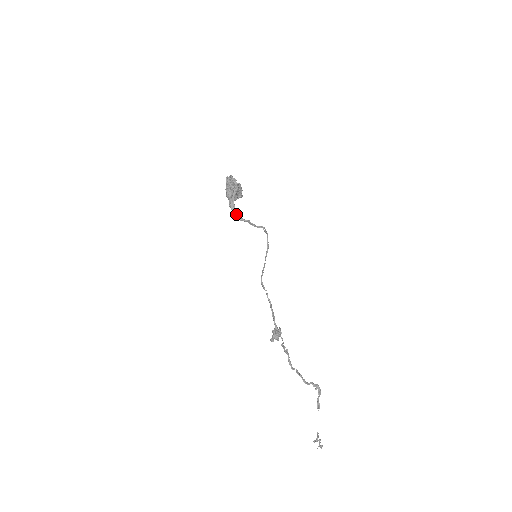
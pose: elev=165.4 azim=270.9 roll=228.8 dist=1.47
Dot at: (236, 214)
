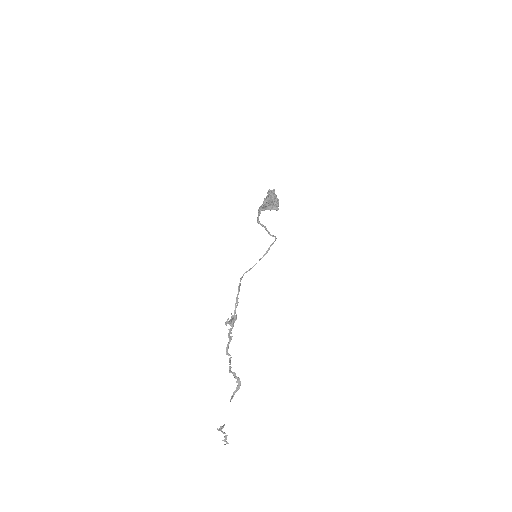
Dot at: (258, 217)
